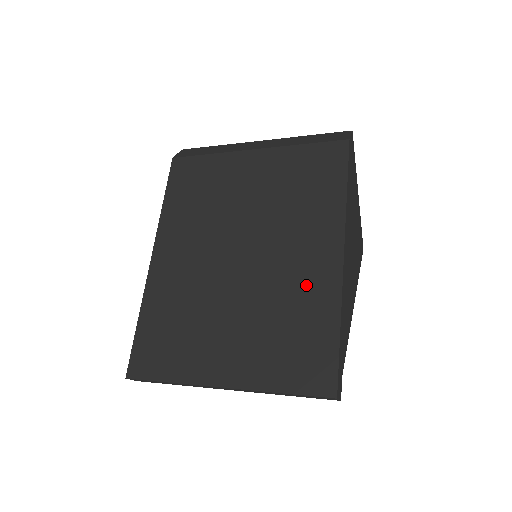
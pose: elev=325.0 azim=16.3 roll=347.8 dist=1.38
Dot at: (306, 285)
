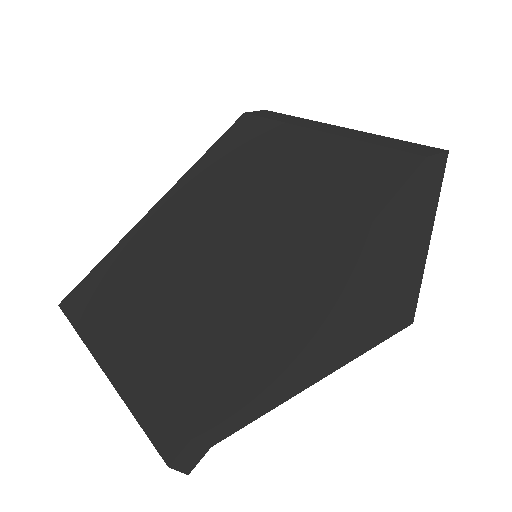
Dot at: (245, 311)
